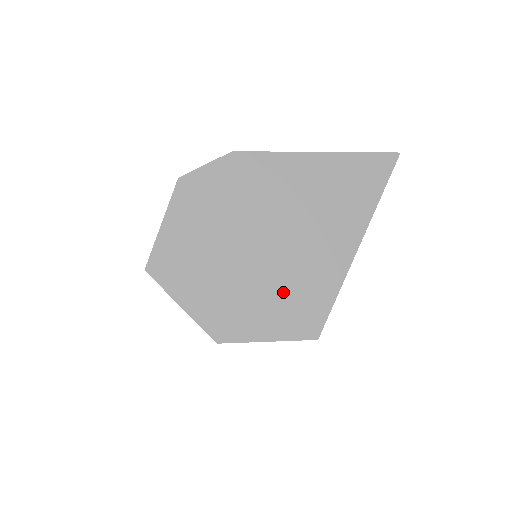
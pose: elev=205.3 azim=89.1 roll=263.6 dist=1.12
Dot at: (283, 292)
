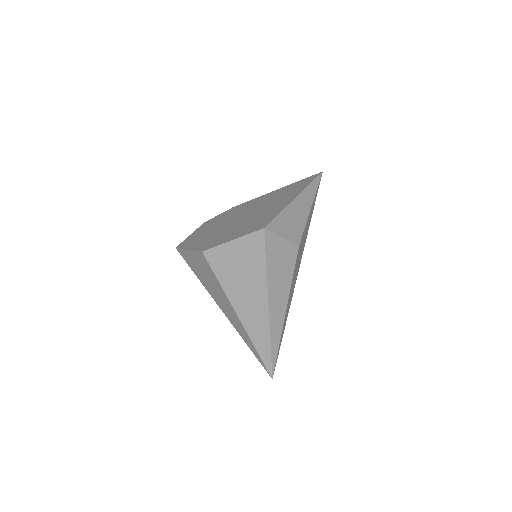
Dot at: (247, 225)
